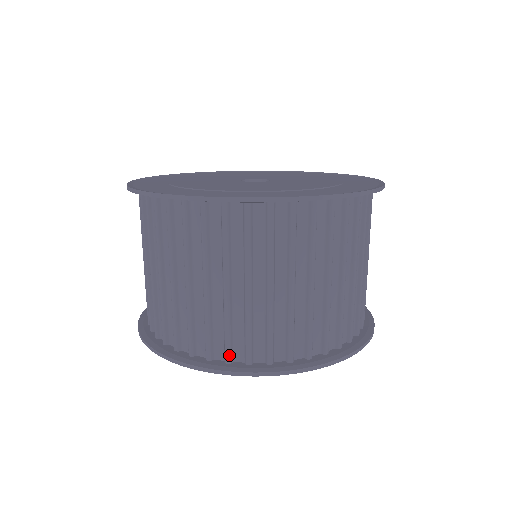
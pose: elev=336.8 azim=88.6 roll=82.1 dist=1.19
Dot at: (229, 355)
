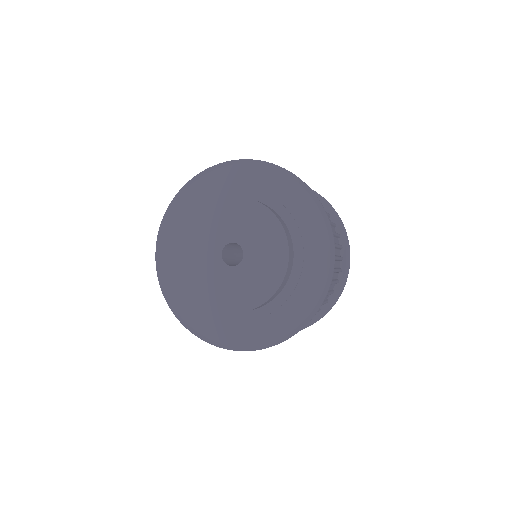
Dot at: occluded
